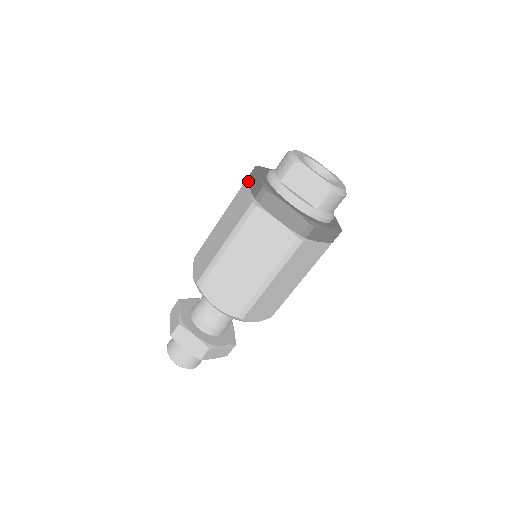
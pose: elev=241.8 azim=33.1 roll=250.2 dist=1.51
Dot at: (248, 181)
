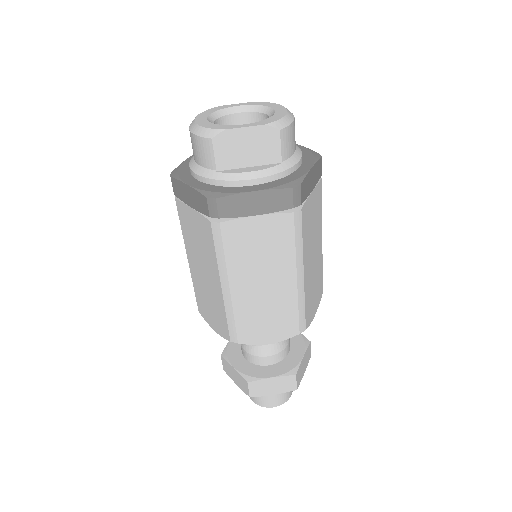
Dot at: (179, 199)
